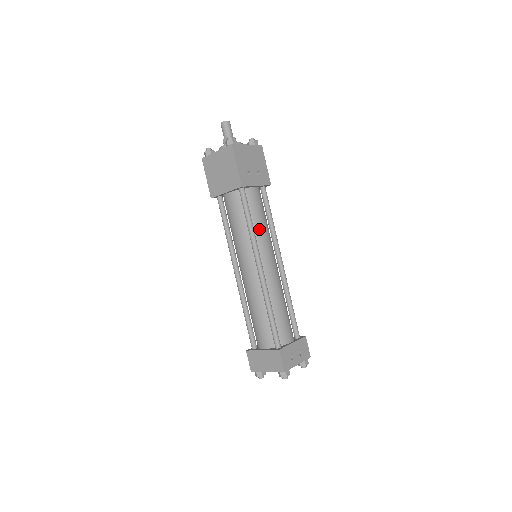
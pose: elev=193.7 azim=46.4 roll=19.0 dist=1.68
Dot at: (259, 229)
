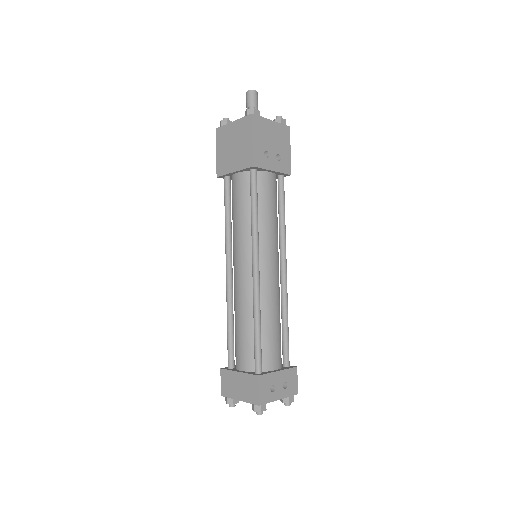
Dot at: (265, 223)
